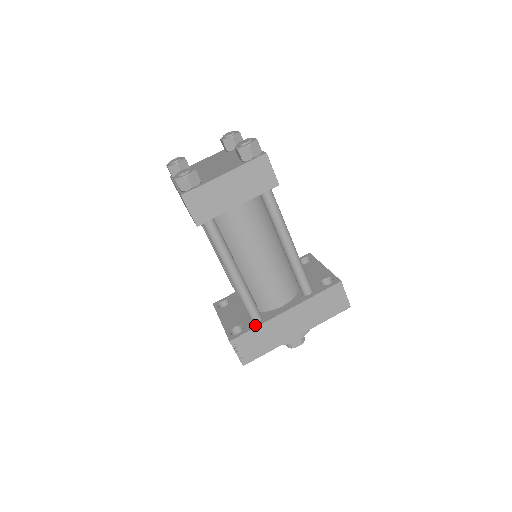
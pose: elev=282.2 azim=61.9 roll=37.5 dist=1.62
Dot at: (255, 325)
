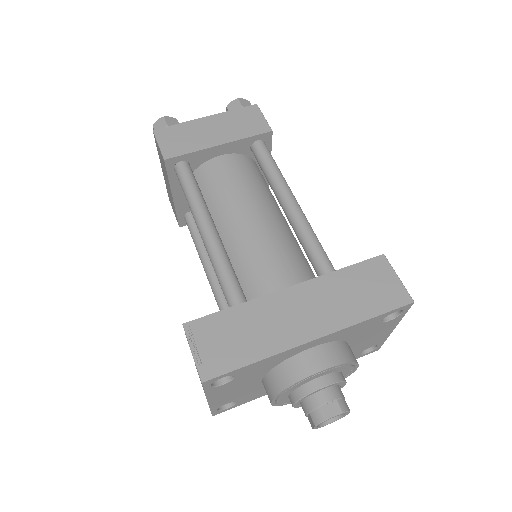
Dot at: (233, 308)
